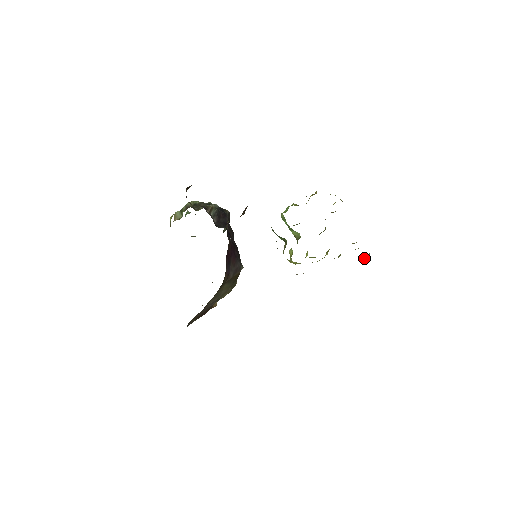
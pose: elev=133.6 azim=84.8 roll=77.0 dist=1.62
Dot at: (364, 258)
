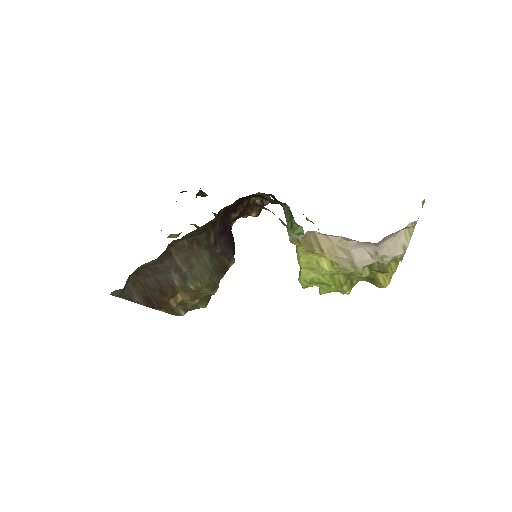
Dot at: (410, 239)
